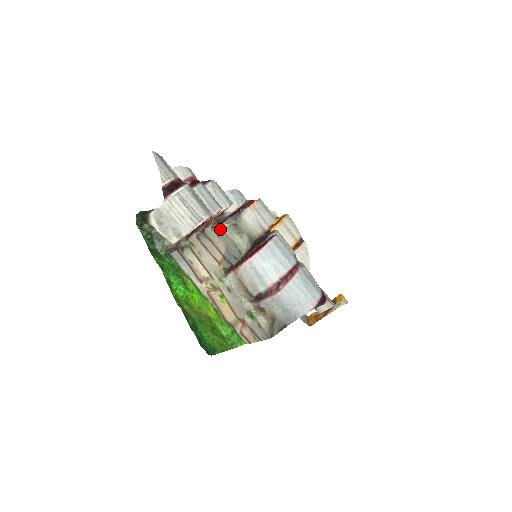
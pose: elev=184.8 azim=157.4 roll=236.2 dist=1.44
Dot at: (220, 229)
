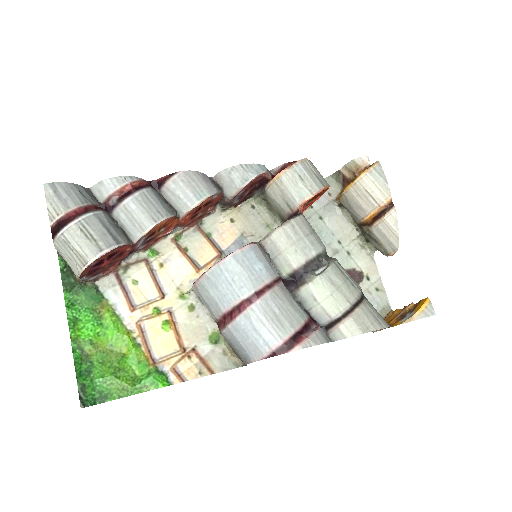
Dot at: (249, 205)
